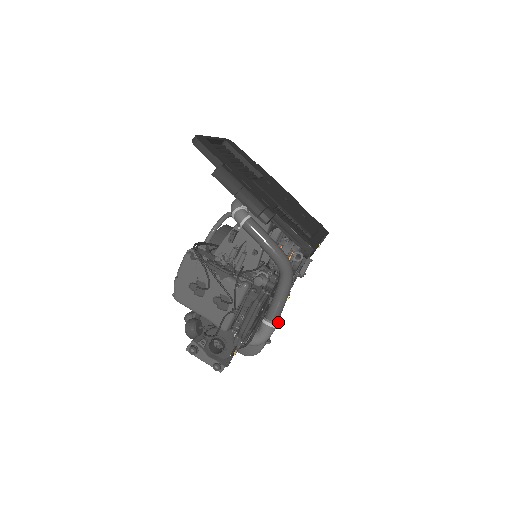
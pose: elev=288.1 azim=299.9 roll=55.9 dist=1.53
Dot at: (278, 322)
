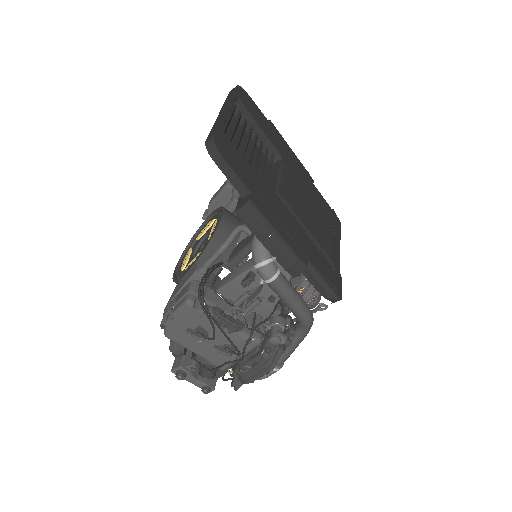
Dot at: (283, 363)
